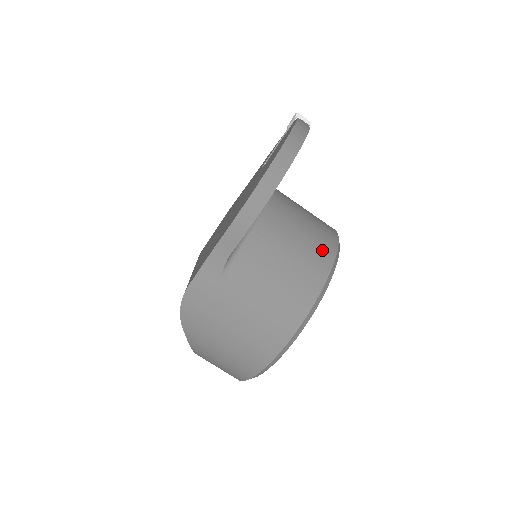
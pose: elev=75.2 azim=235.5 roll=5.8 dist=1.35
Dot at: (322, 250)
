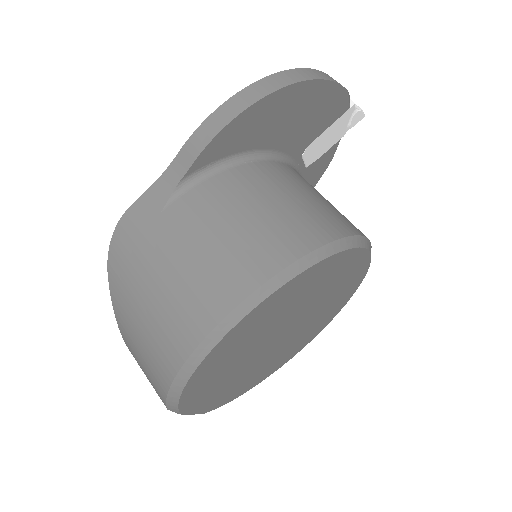
Dot at: (321, 223)
